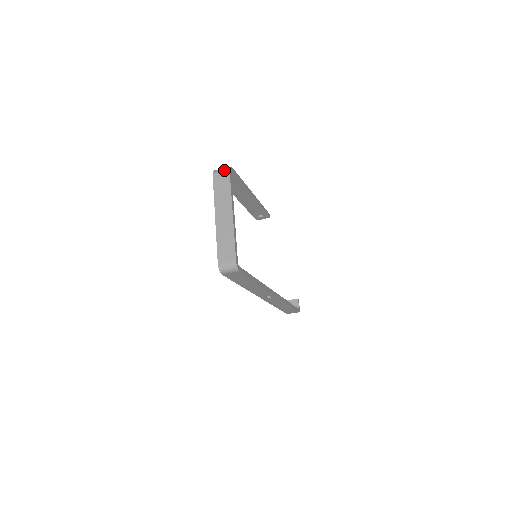
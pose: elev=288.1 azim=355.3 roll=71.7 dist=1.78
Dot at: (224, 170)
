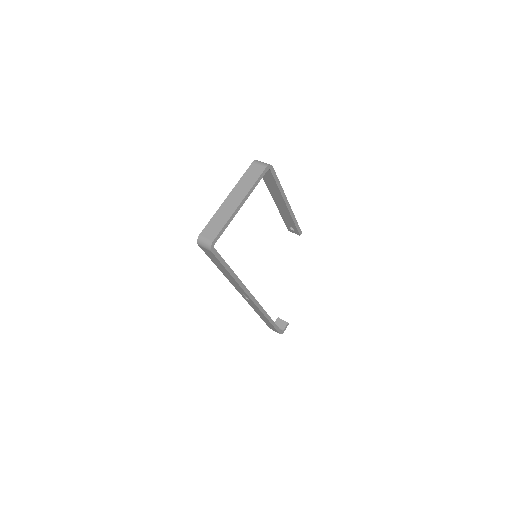
Dot at: (263, 164)
